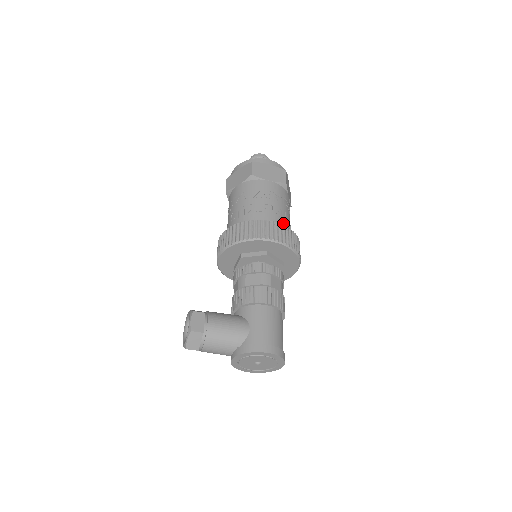
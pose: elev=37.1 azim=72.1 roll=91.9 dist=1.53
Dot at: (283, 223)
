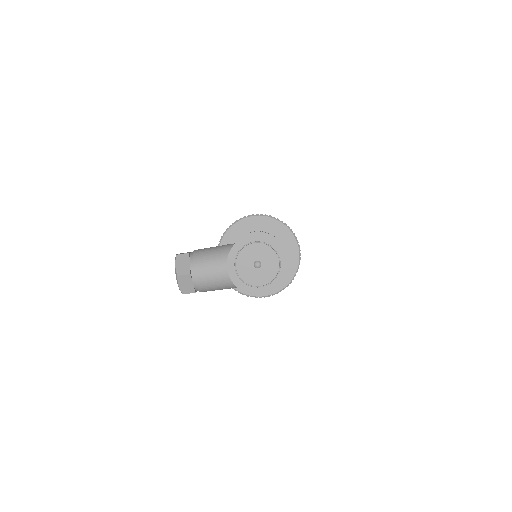
Dot at: occluded
